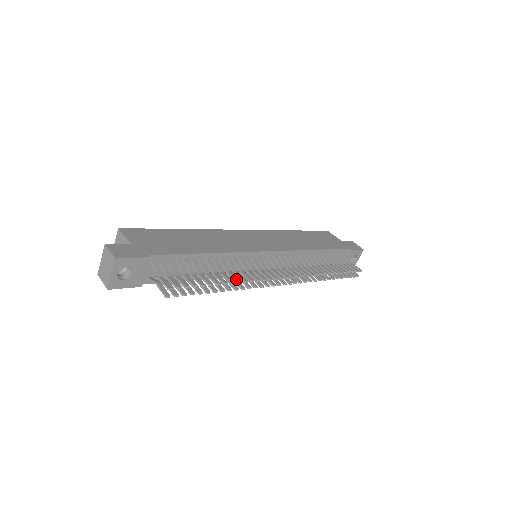
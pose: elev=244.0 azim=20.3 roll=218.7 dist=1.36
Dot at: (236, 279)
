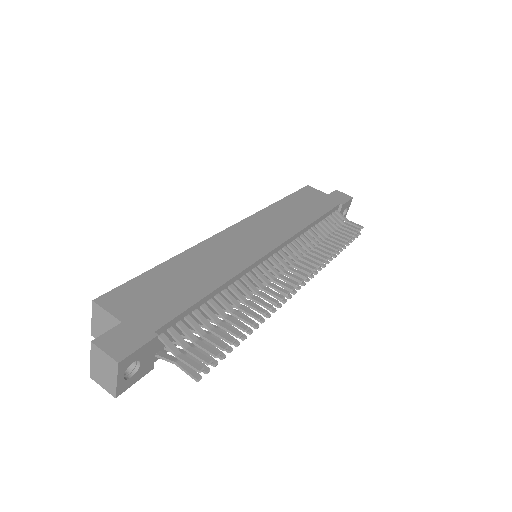
Dot at: (260, 310)
